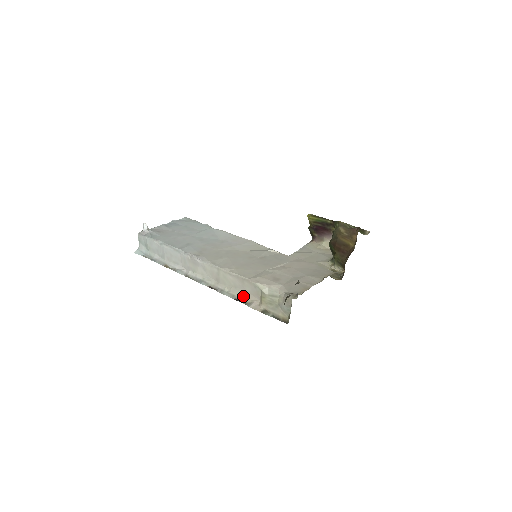
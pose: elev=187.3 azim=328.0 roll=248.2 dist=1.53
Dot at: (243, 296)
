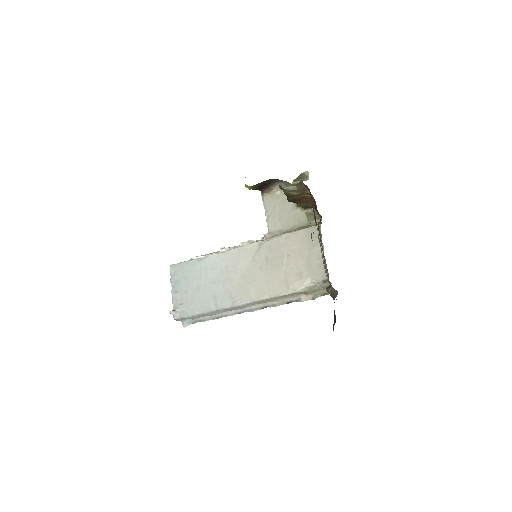
Dot at: (291, 299)
